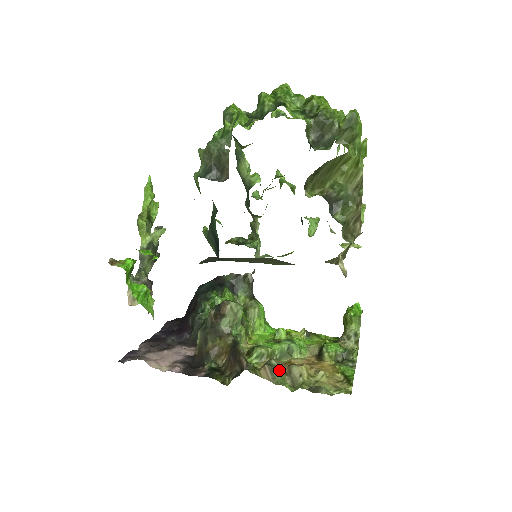
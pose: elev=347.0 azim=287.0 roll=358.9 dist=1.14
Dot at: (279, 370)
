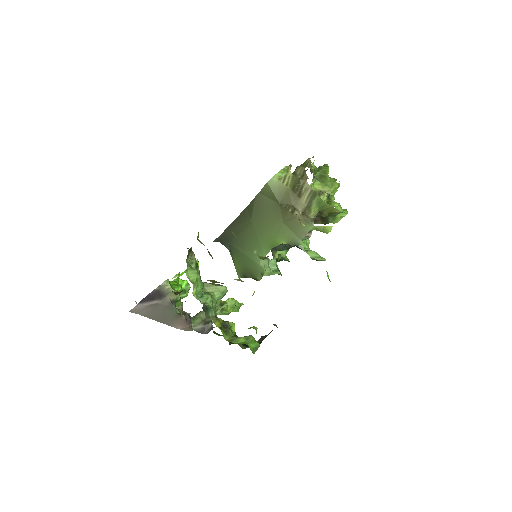
Dot at: occluded
